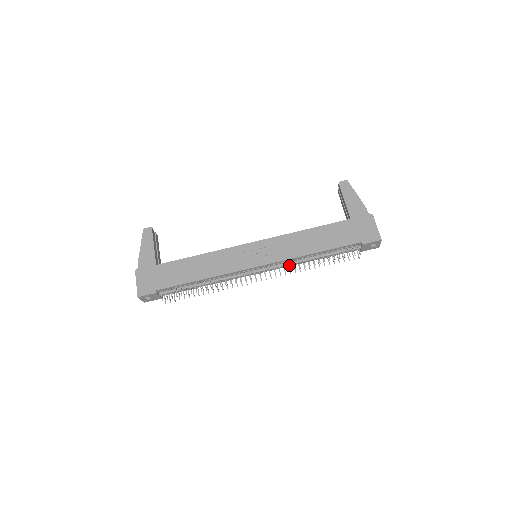
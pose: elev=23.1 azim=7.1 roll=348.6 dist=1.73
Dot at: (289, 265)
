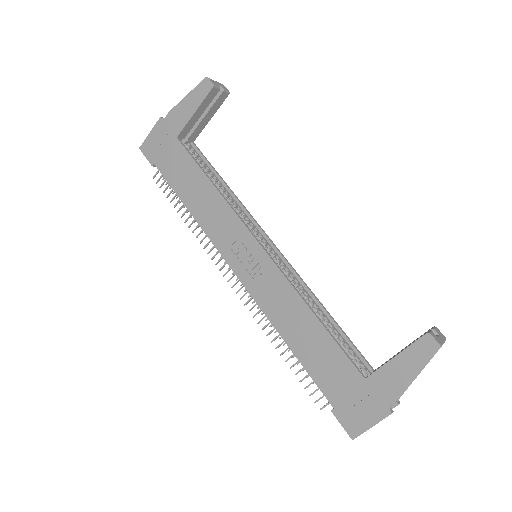
Dot at: occluded
